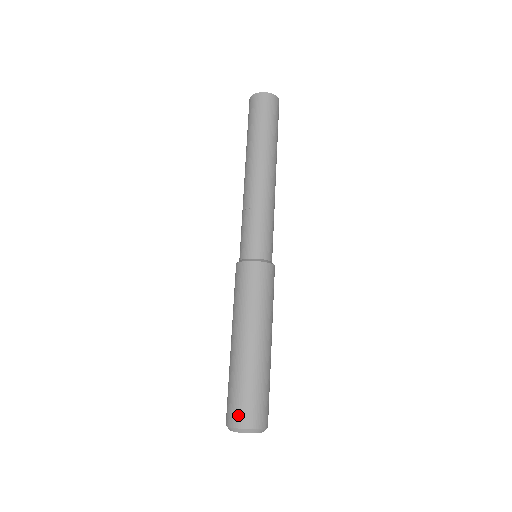
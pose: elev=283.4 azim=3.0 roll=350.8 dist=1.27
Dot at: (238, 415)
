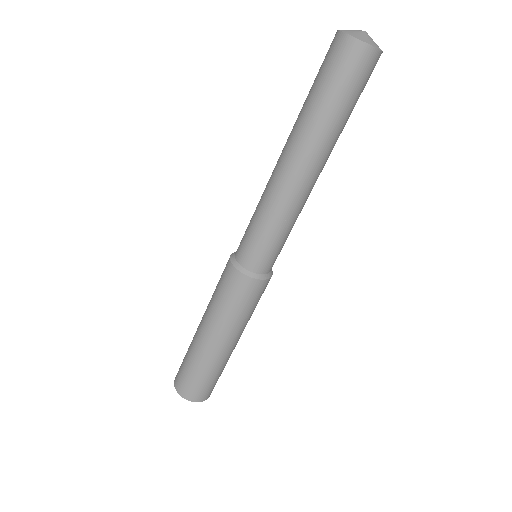
Dot at: (178, 380)
